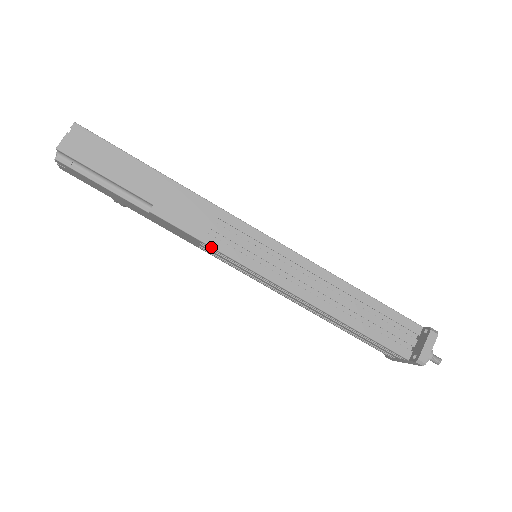
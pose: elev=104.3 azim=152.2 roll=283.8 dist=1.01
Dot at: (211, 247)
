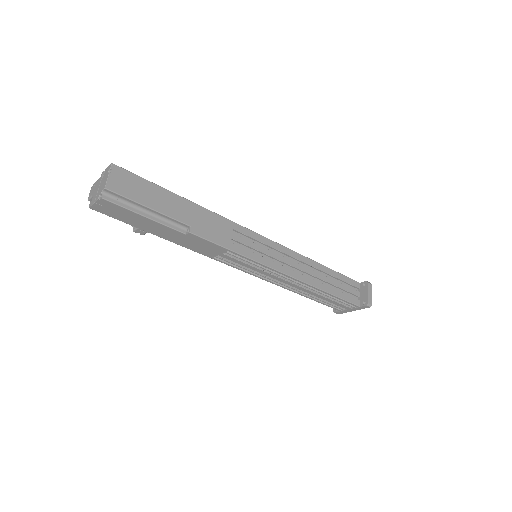
Dot at: (237, 253)
